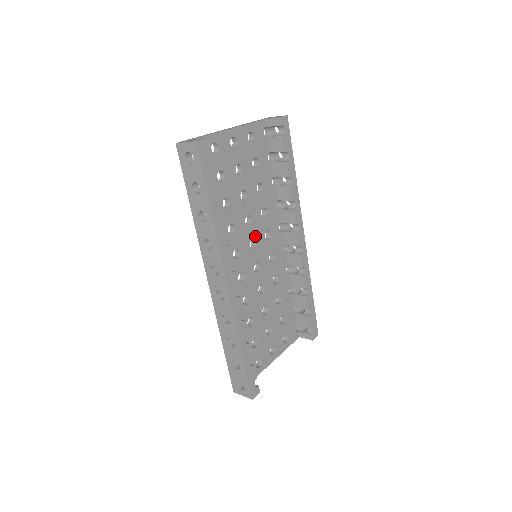
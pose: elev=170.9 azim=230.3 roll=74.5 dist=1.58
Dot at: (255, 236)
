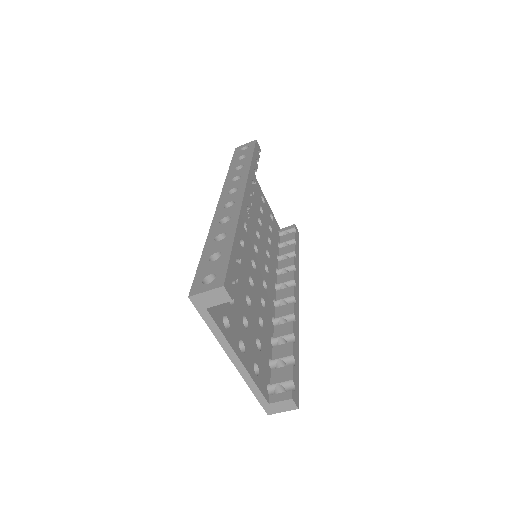
Dot at: (259, 250)
